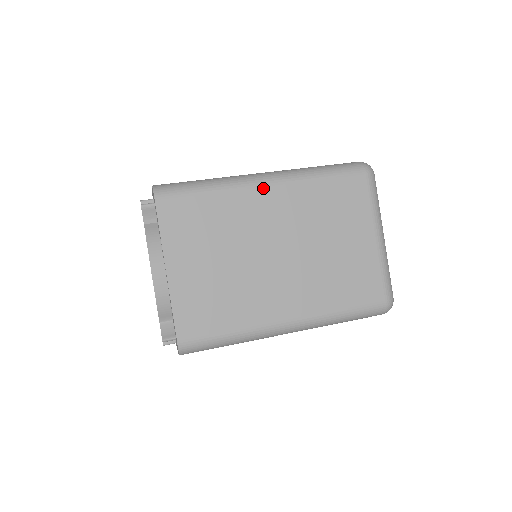
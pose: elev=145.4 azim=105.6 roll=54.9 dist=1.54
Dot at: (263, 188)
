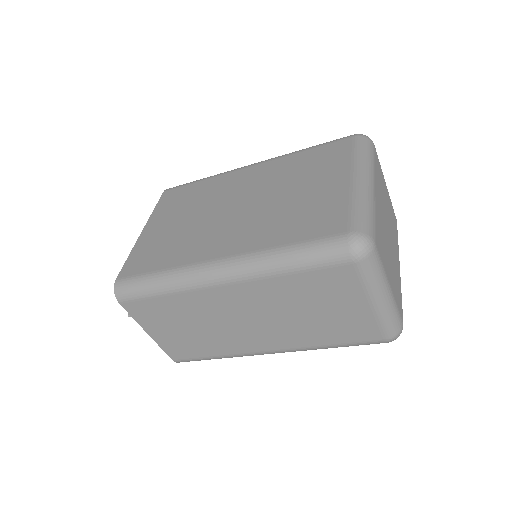
Dot at: (246, 169)
